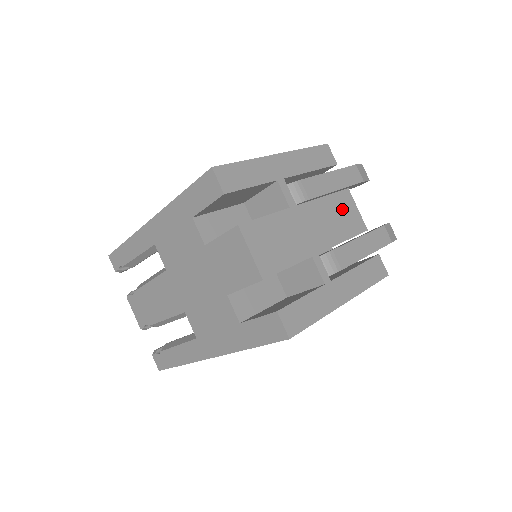
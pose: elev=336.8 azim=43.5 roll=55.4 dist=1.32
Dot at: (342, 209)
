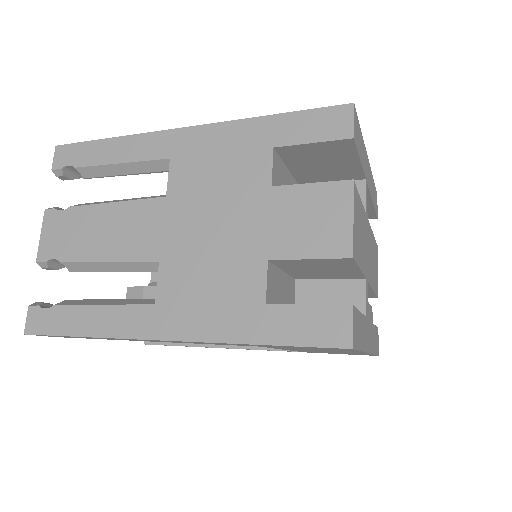
Dot at: (375, 259)
